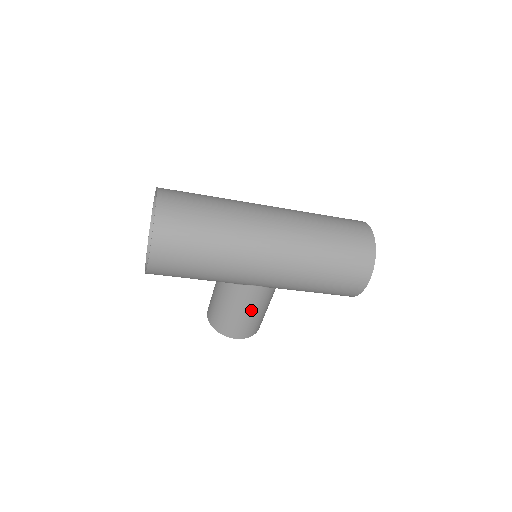
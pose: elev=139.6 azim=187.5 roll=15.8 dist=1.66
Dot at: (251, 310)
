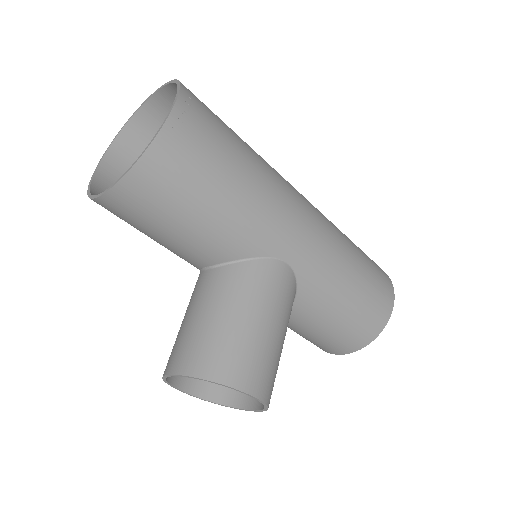
Dot at: (277, 319)
